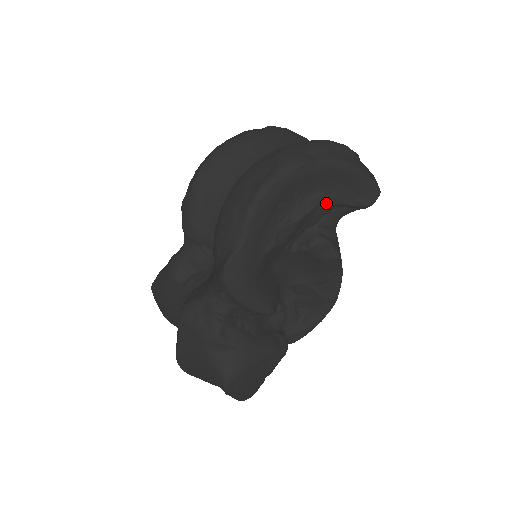
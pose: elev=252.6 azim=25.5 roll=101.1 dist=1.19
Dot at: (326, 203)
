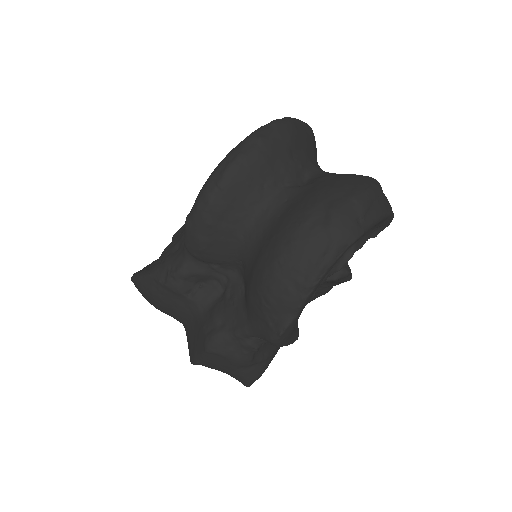
Dot at: occluded
